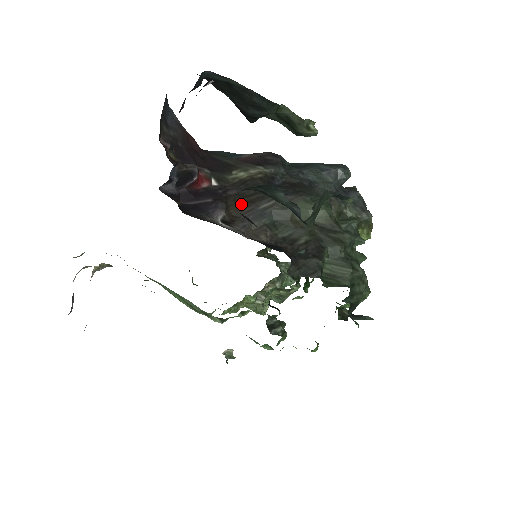
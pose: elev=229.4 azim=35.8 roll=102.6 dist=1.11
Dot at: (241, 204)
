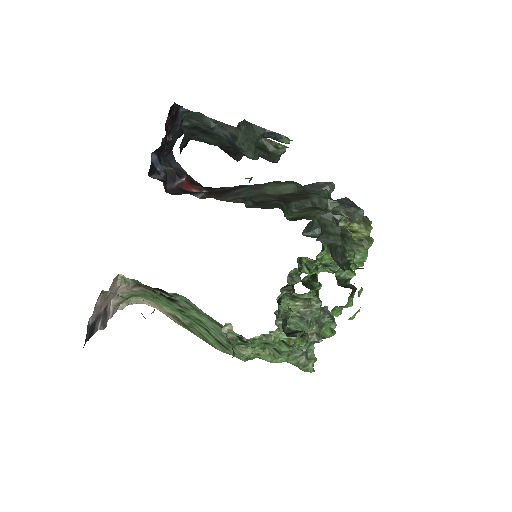
Dot at: (221, 193)
